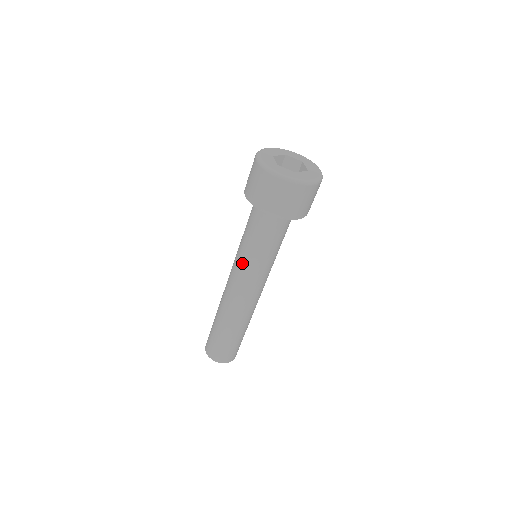
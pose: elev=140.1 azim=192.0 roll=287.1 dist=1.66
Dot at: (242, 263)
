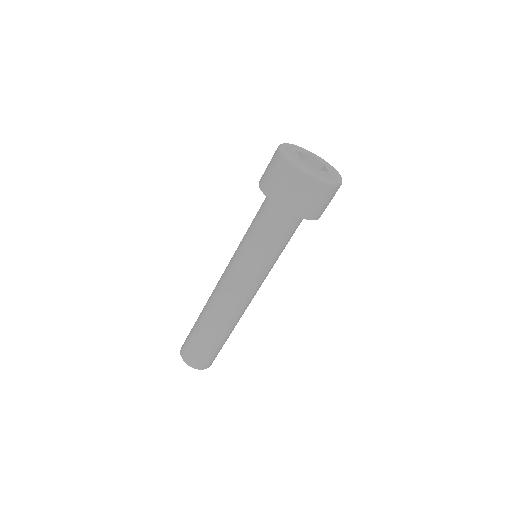
Dot at: (240, 259)
